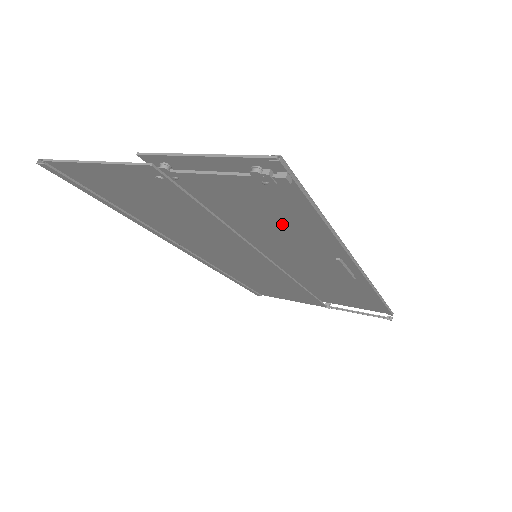
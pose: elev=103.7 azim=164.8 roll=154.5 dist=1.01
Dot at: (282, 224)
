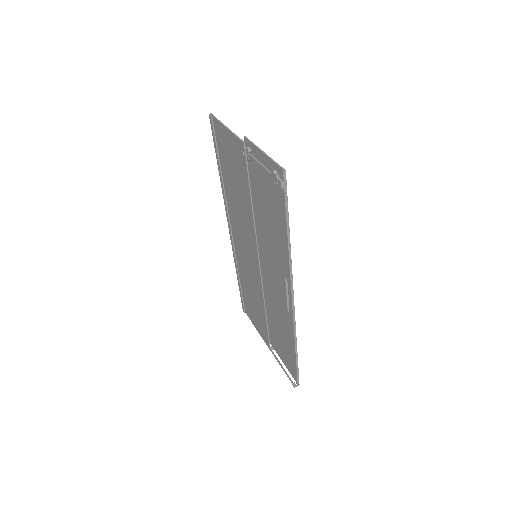
Dot at: (274, 228)
